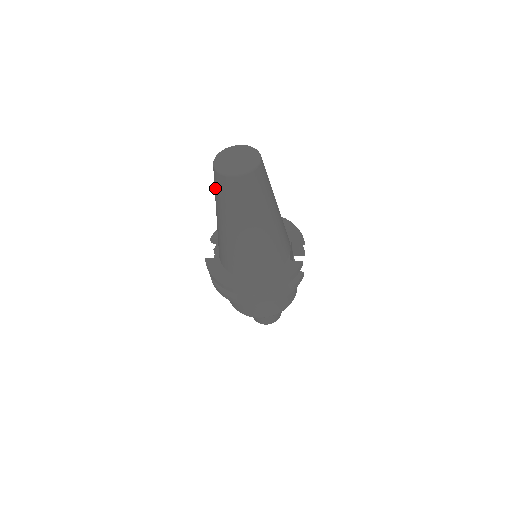
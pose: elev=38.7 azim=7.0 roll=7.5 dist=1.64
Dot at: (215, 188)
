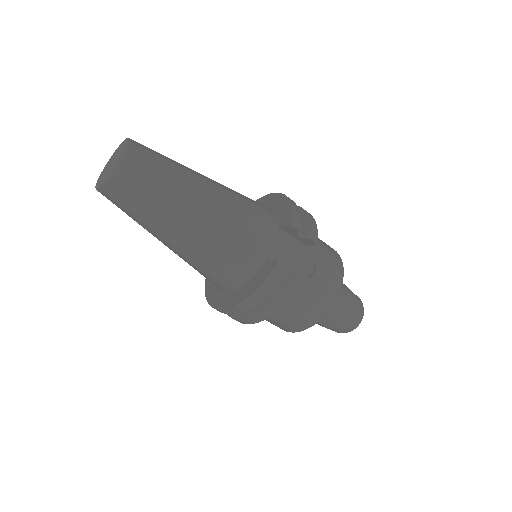
Dot at: occluded
